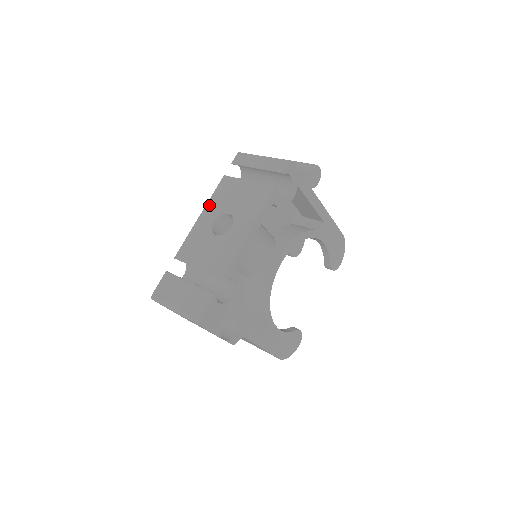
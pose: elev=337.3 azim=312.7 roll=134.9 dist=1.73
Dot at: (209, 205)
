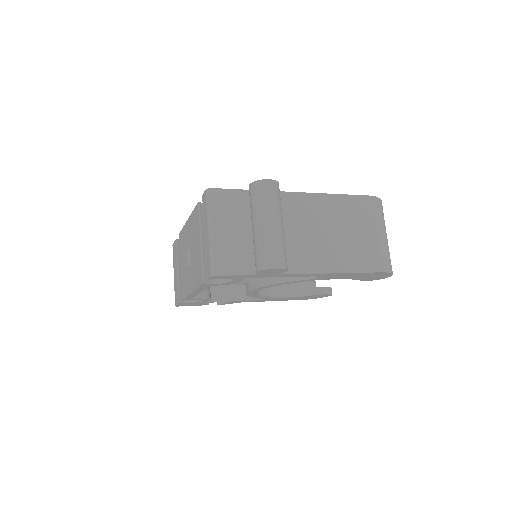
Dot at: (190, 220)
